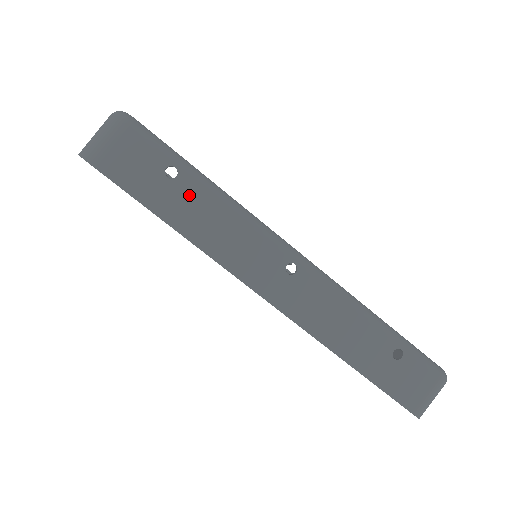
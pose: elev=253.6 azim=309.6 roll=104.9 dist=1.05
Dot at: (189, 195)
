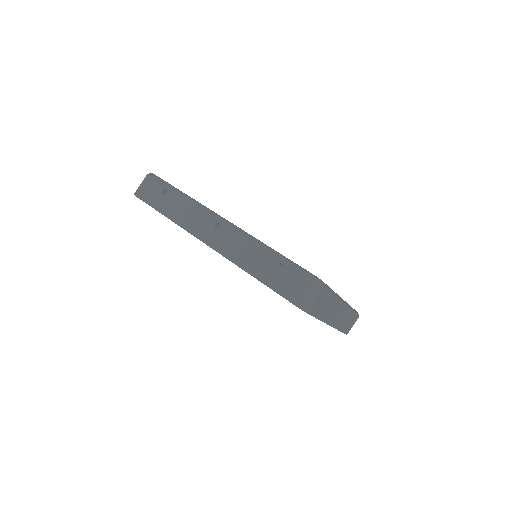
Dot at: (172, 200)
